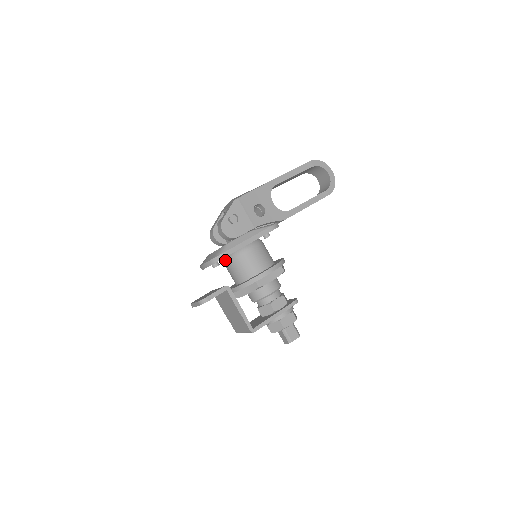
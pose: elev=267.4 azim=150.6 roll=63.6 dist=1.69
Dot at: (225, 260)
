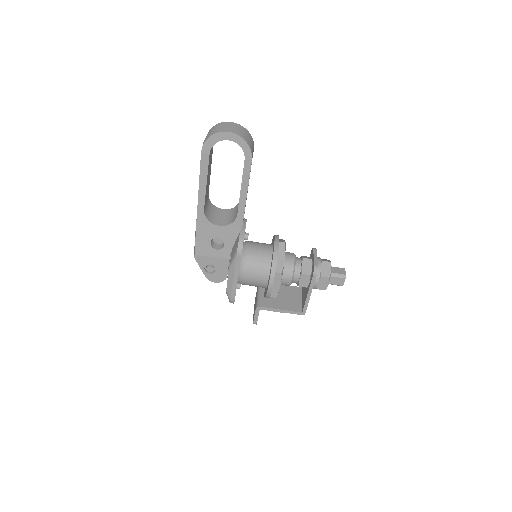
Dot at: occluded
